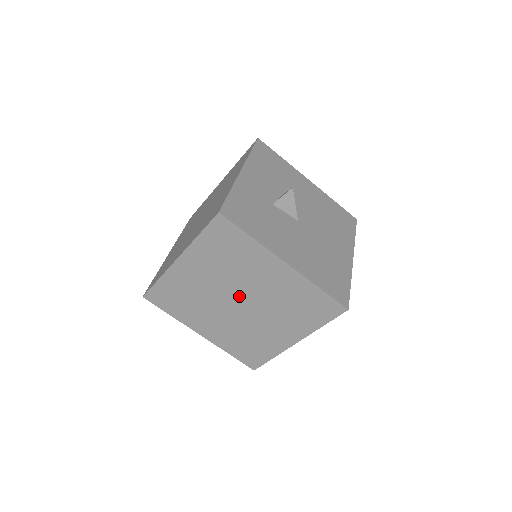
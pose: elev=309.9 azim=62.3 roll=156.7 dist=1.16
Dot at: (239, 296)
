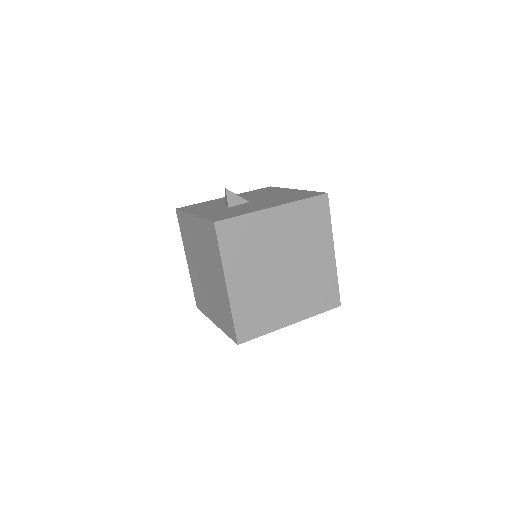
Dot at: (278, 263)
